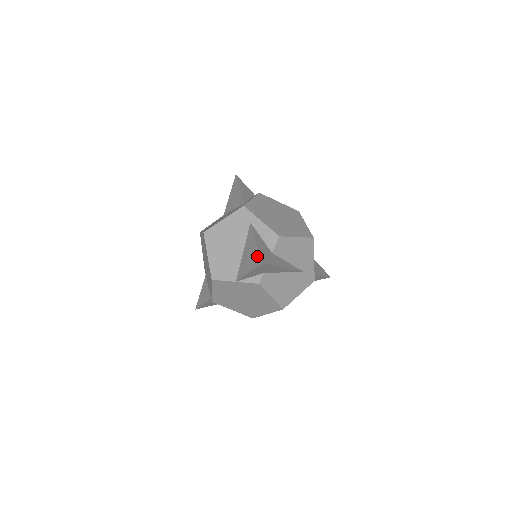
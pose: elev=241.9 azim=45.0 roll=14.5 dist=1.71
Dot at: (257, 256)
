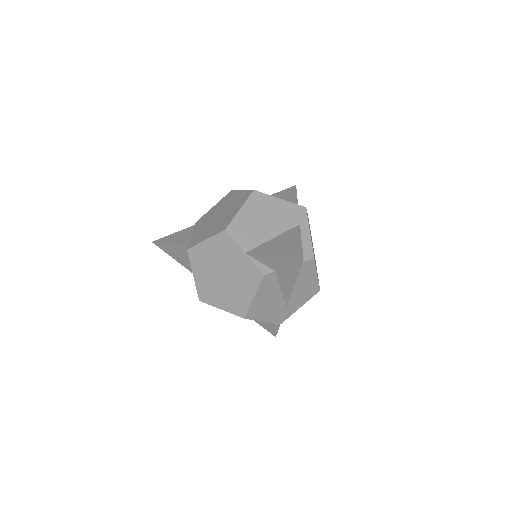
Dot at: (297, 251)
